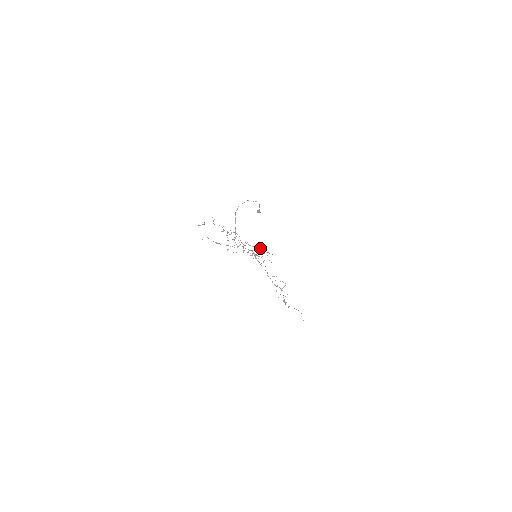
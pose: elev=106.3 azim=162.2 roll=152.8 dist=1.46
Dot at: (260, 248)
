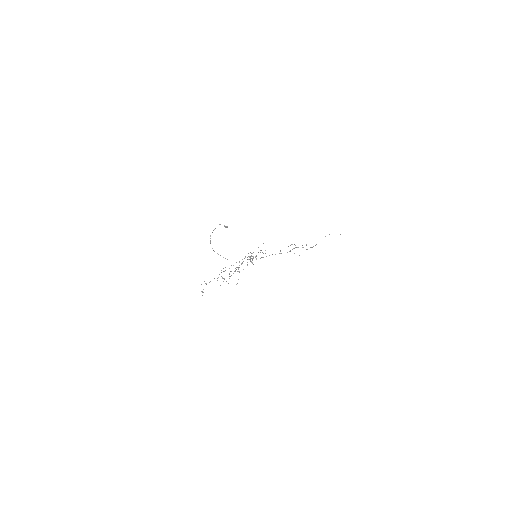
Dot at: occluded
